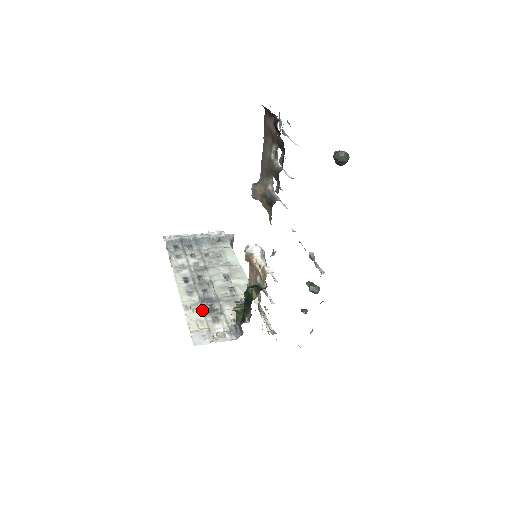
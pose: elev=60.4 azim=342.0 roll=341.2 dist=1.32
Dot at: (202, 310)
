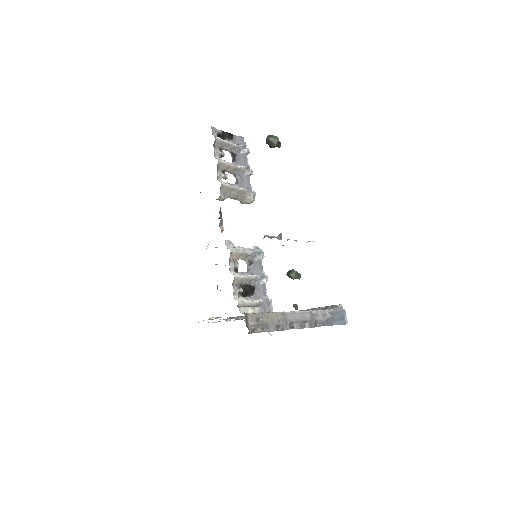
Dot at: occluded
